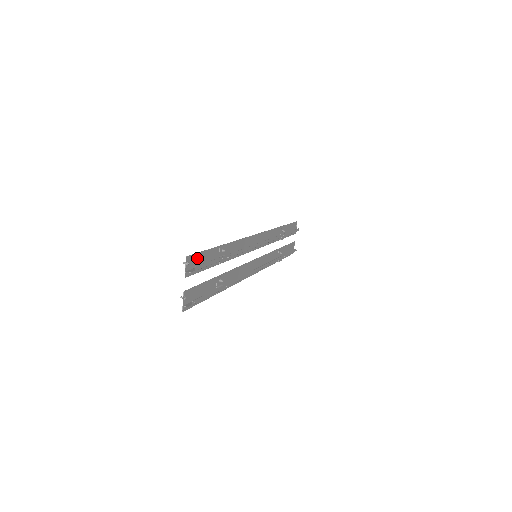
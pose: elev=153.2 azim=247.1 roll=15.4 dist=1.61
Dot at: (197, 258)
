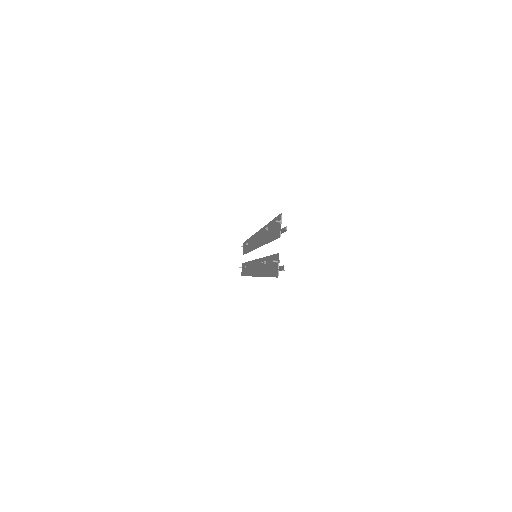
Dot at: (277, 222)
